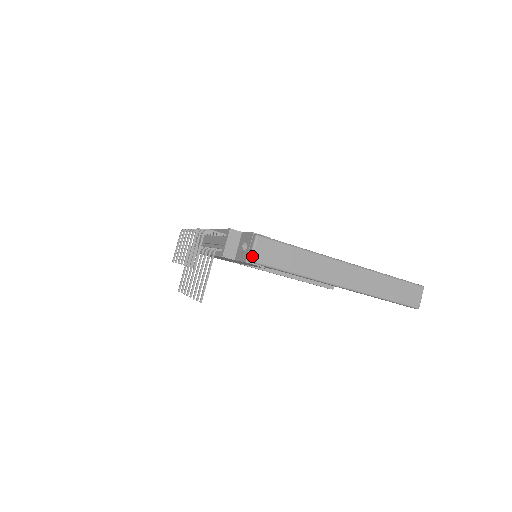
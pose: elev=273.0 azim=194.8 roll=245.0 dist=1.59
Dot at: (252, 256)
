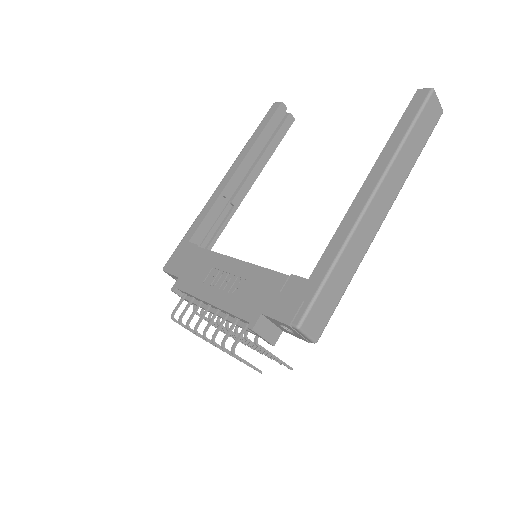
Dot at: (314, 340)
